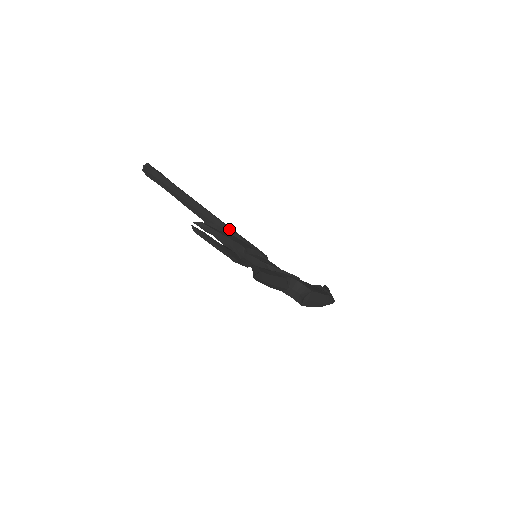
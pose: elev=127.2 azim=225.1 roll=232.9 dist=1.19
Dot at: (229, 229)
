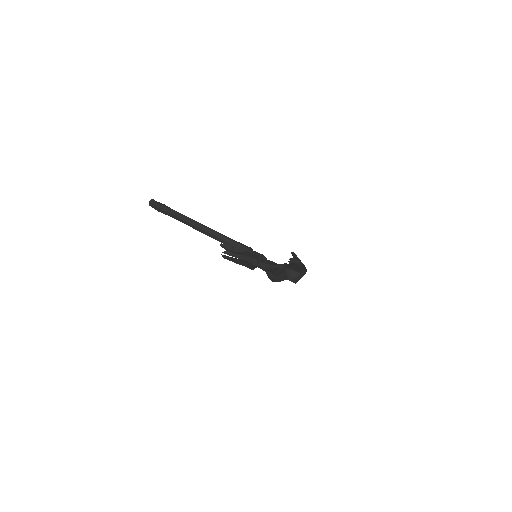
Dot at: (232, 241)
